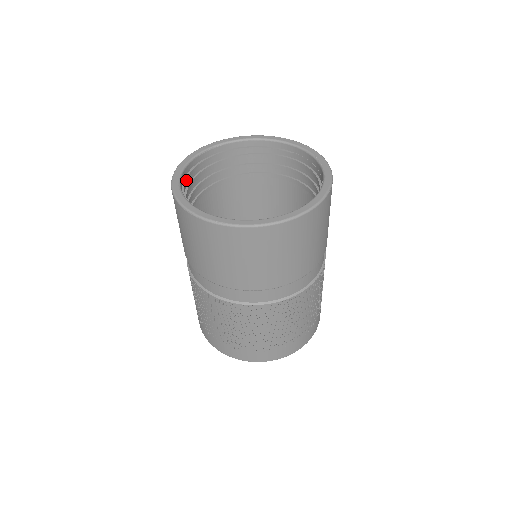
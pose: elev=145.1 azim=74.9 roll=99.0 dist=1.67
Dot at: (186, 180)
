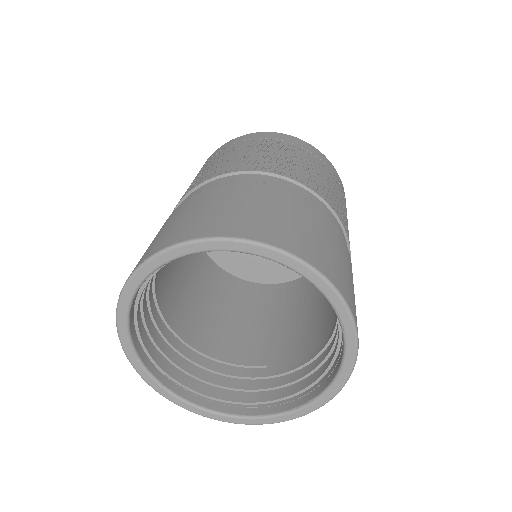
Dot at: (137, 320)
